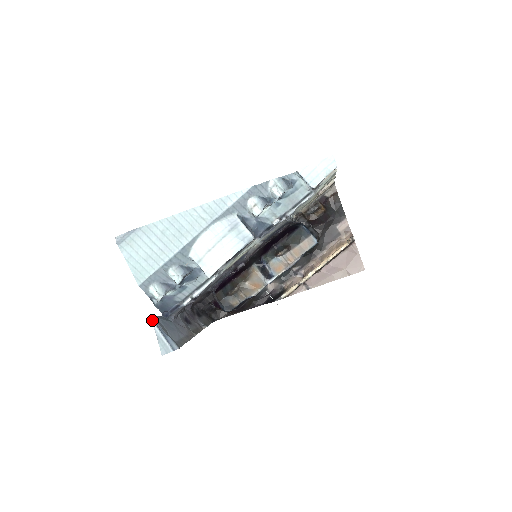
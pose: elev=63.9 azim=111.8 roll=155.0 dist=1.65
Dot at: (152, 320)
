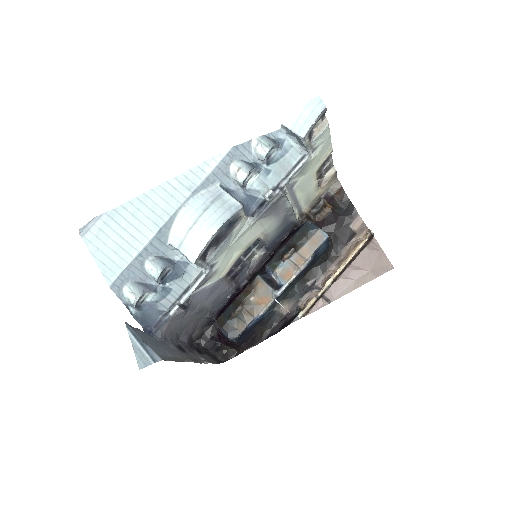
Dot at: (127, 327)
